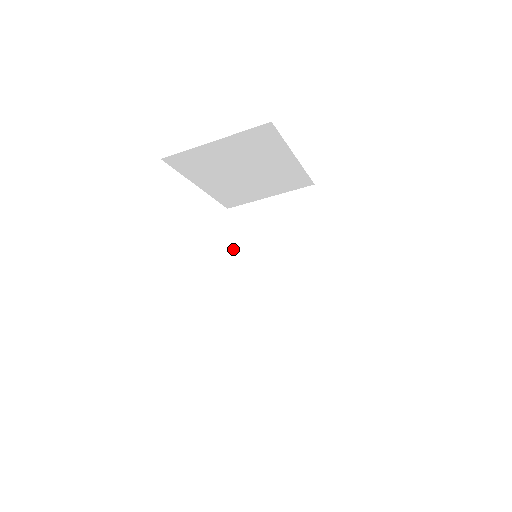
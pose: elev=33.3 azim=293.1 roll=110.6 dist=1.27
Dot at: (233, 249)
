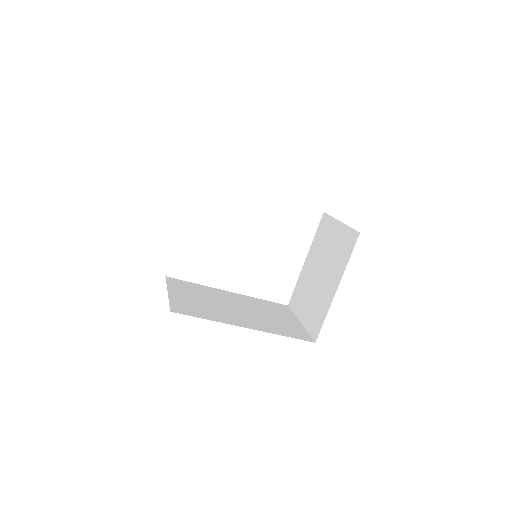
Dot at: occluded
